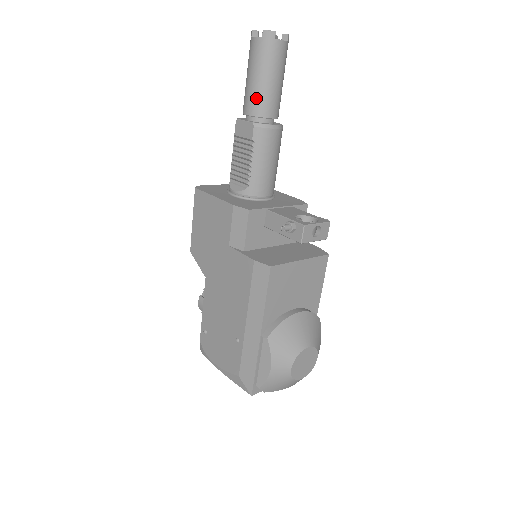
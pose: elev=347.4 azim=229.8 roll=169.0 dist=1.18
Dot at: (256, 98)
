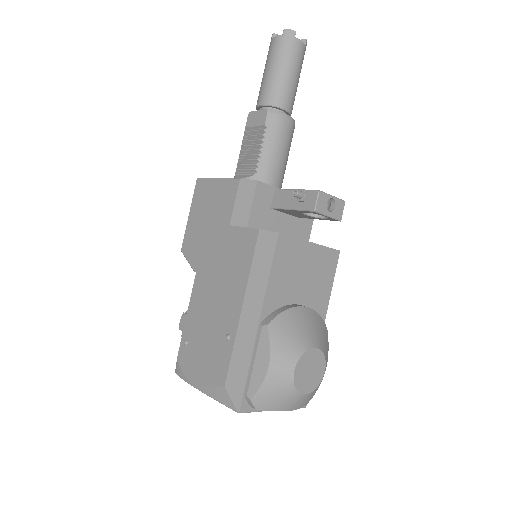
Dot at: (272, 88)
